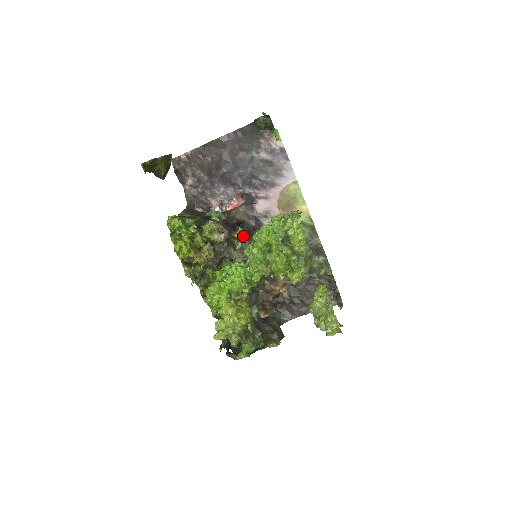
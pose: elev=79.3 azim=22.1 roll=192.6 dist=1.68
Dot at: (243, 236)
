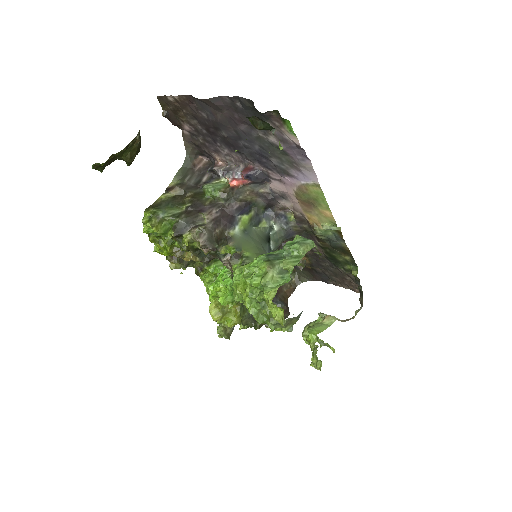
Dot at: (233, 250)
